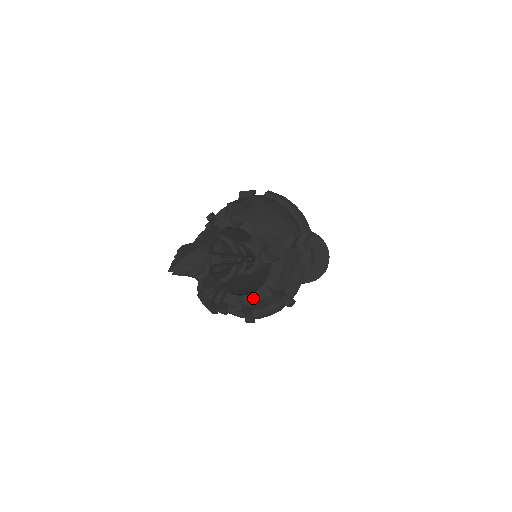
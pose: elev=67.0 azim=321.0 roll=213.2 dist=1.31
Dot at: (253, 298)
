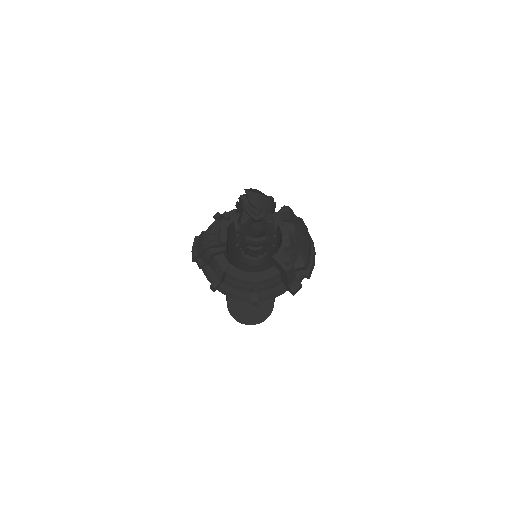
Dot at: (238, 273)
